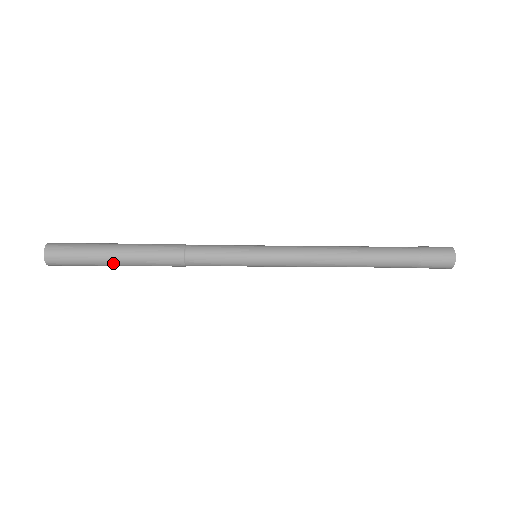
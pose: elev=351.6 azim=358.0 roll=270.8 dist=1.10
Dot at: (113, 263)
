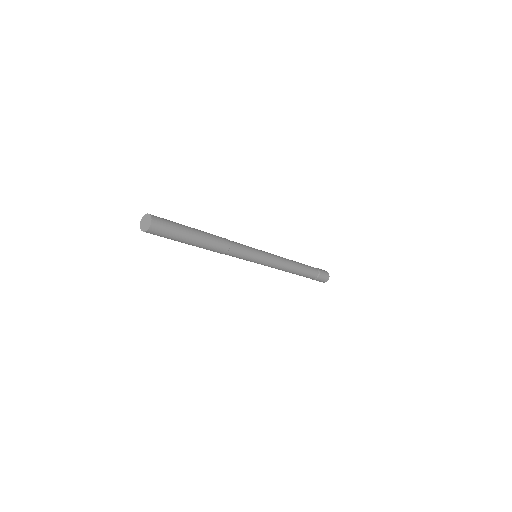
Dot at: (189, 242)
